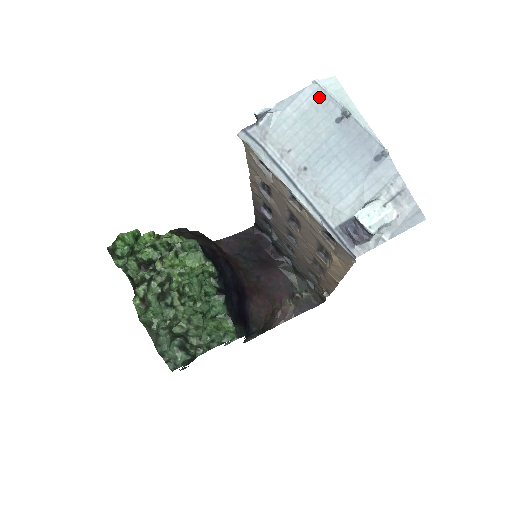
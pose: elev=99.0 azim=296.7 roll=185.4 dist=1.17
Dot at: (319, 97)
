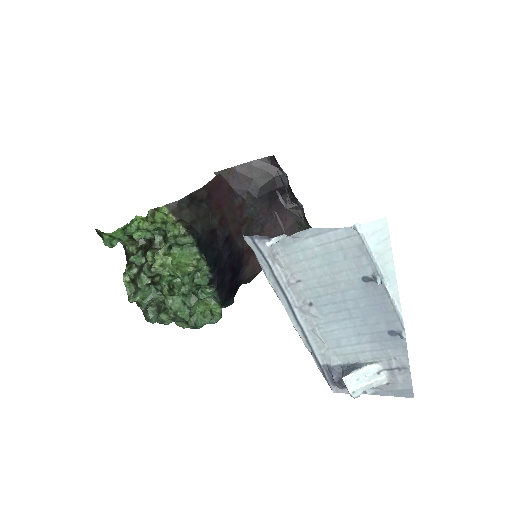
Dot at: (353, 245)
